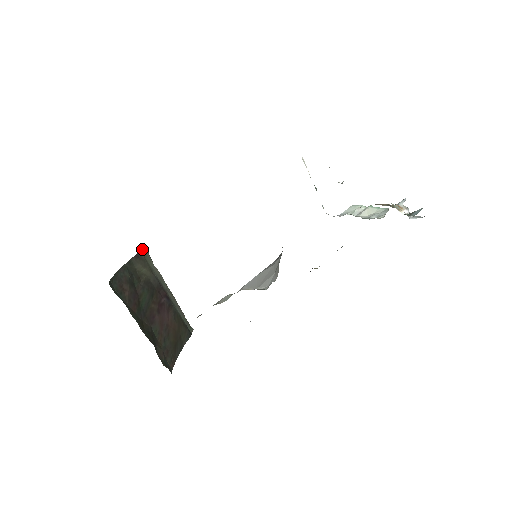
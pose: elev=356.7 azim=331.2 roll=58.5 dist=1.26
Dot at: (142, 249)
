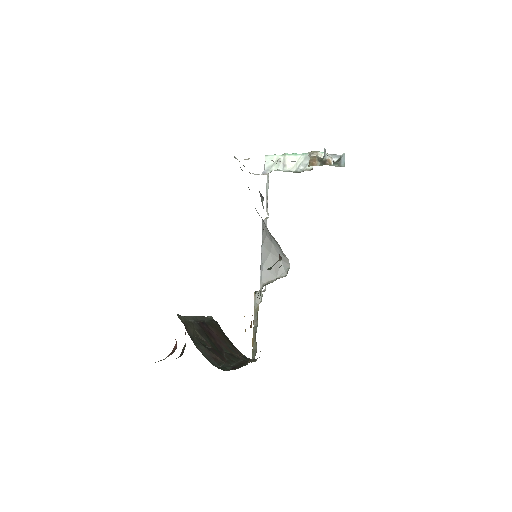
Dot at: occluded
